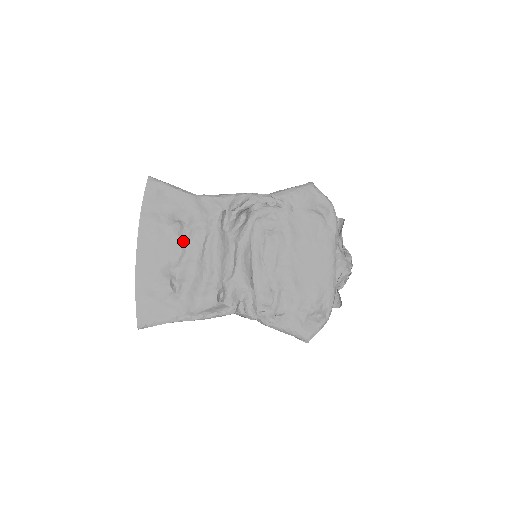
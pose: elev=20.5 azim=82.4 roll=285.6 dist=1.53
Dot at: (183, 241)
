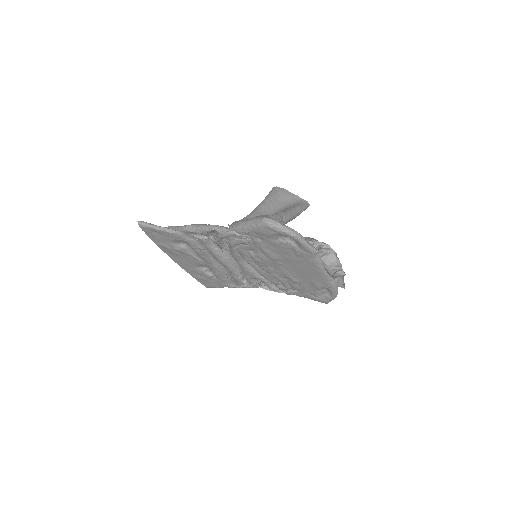
Dot at: (195, 255)
